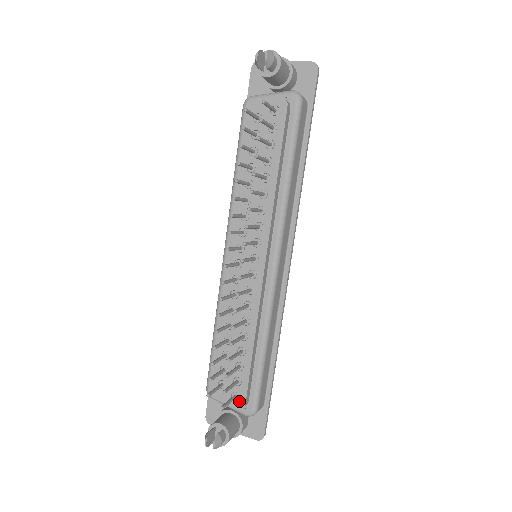
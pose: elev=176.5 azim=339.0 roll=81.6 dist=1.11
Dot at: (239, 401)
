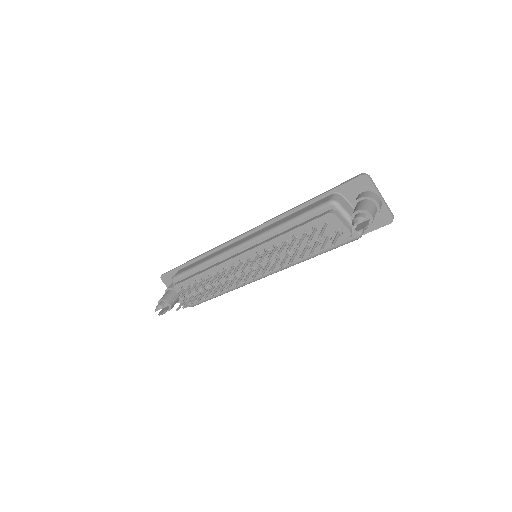
Dot at: occluded
